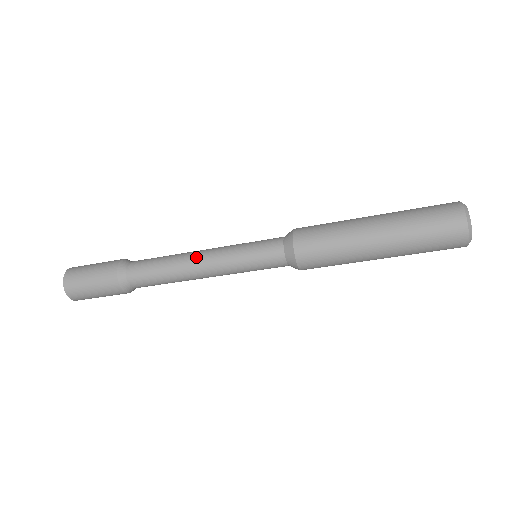
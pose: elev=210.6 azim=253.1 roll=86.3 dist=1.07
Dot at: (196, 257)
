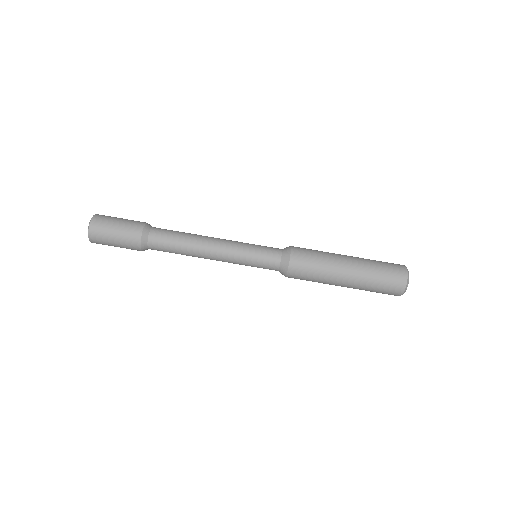
Dot at: (212, 242)
